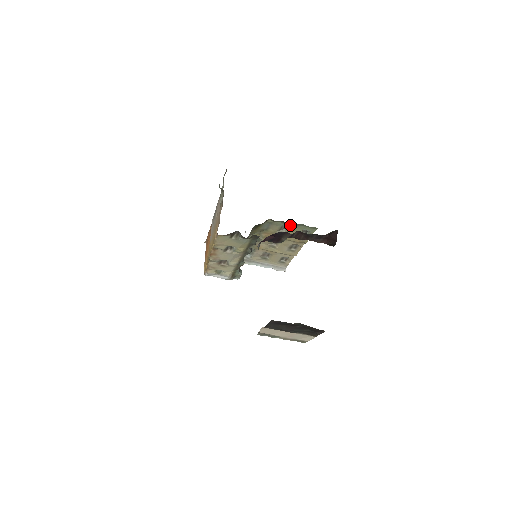
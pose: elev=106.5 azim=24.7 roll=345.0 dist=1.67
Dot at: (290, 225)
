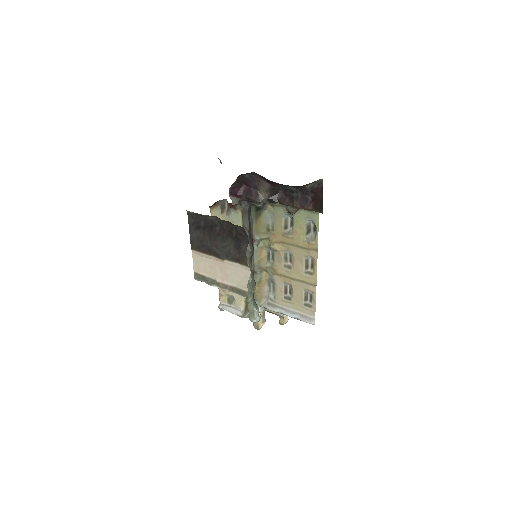
Dot at: occluded
